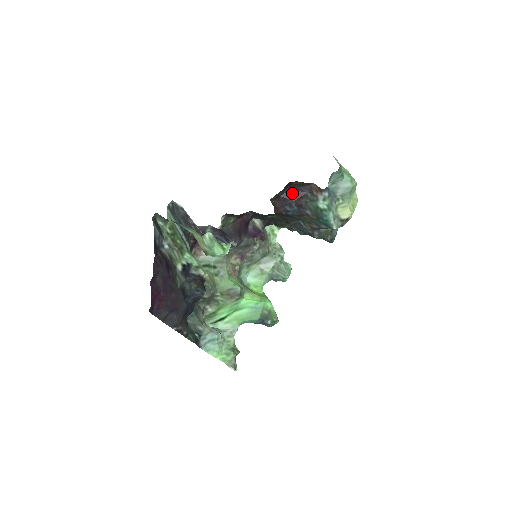
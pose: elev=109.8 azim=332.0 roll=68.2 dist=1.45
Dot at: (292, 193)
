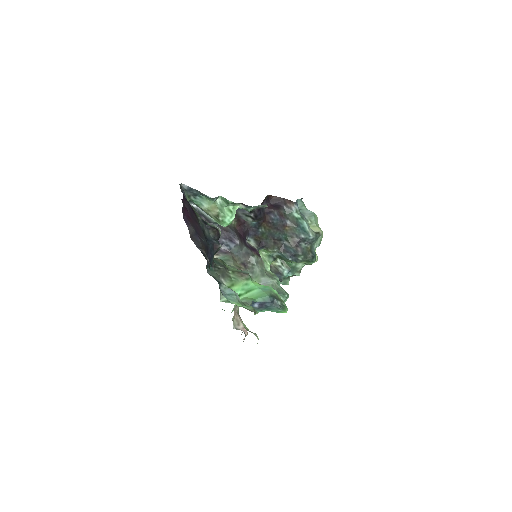
Dot at: (273, 206)
